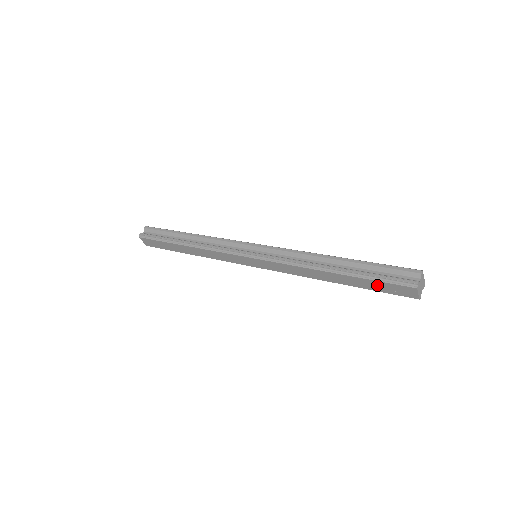
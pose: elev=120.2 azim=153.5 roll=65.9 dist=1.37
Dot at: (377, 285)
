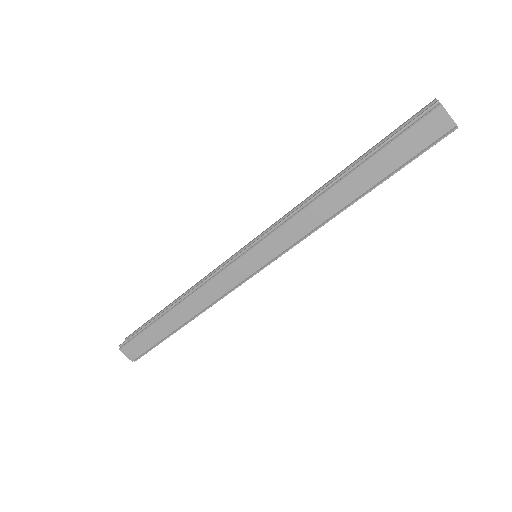
Dot at: (399, 149)
